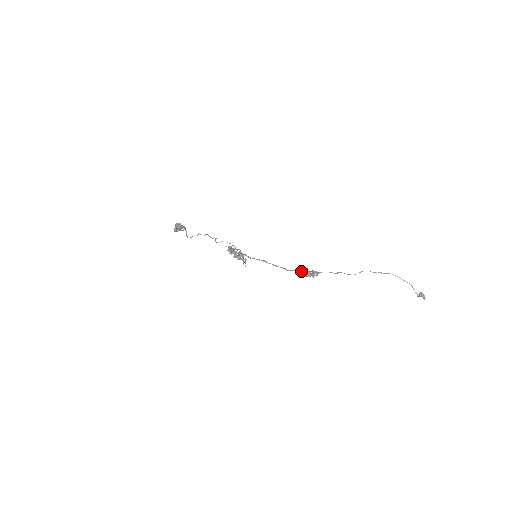
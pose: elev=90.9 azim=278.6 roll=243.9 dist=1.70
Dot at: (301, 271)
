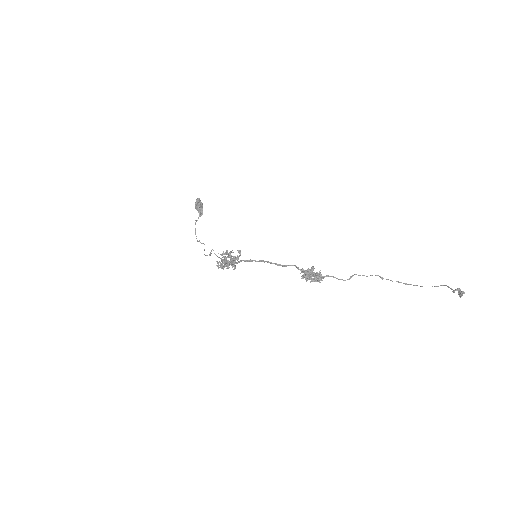
Dot at: (304, 272)
